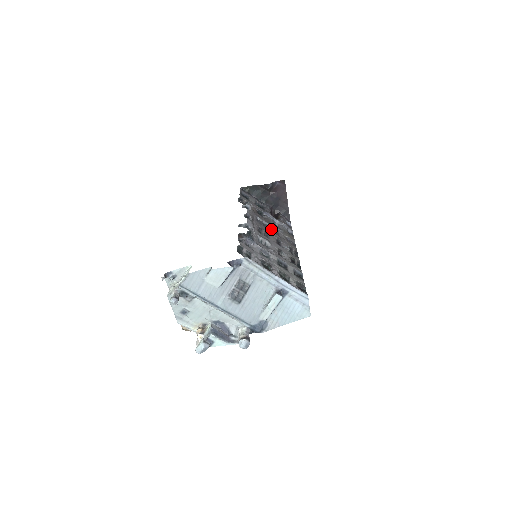
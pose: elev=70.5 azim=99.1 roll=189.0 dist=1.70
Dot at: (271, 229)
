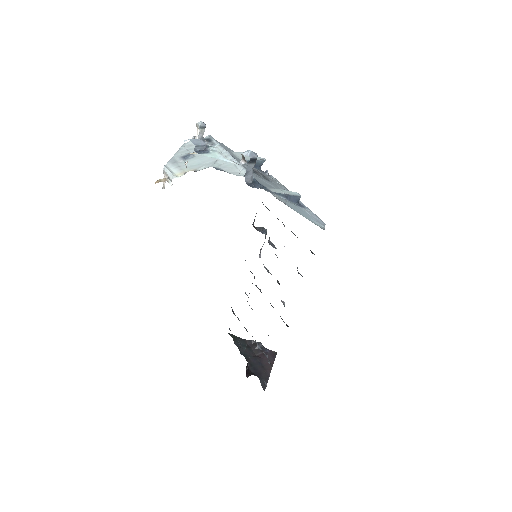
Dot at: occluded
